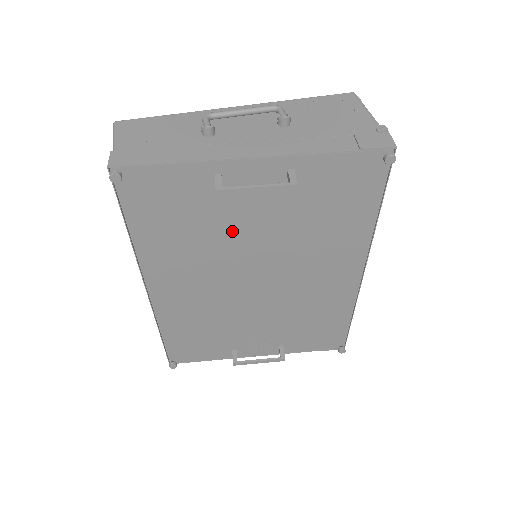
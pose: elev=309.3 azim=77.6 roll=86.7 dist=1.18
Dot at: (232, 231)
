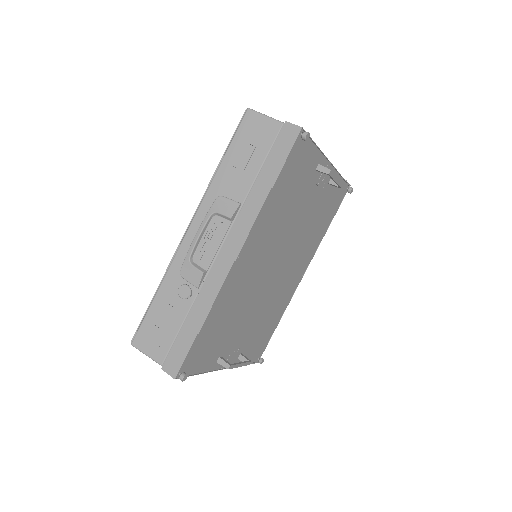
Dot at: (297, 213)
